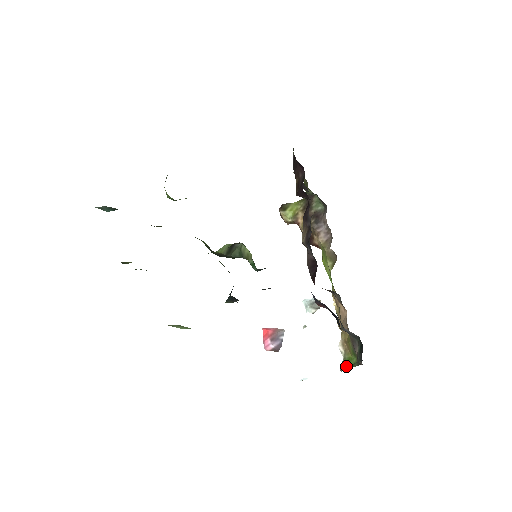
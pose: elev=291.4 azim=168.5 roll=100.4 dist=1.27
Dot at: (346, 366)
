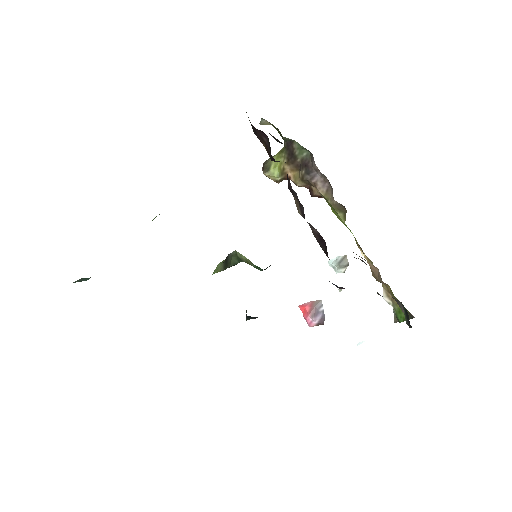
Dot at: (399, 319)
